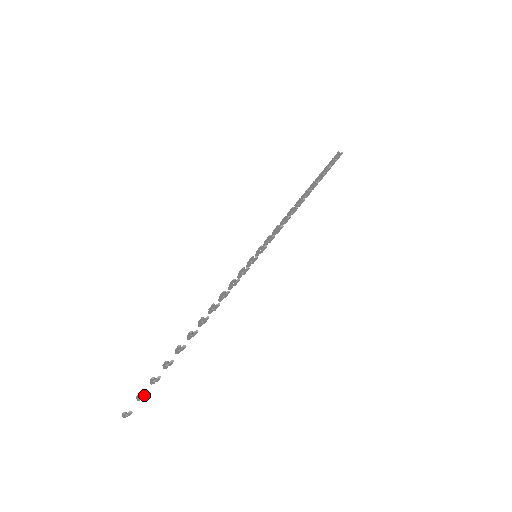
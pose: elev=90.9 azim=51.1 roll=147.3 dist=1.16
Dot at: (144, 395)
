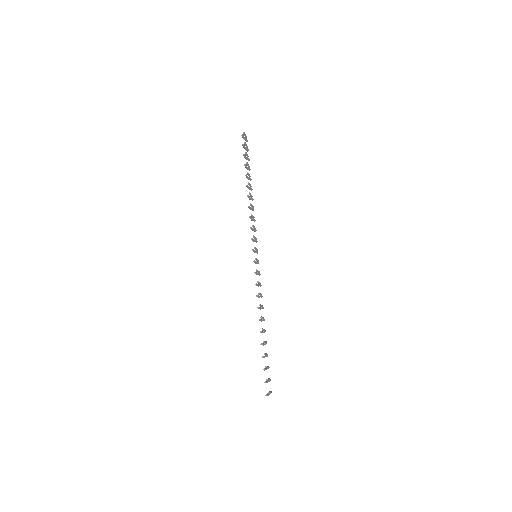
Dot at: (267, 381)
